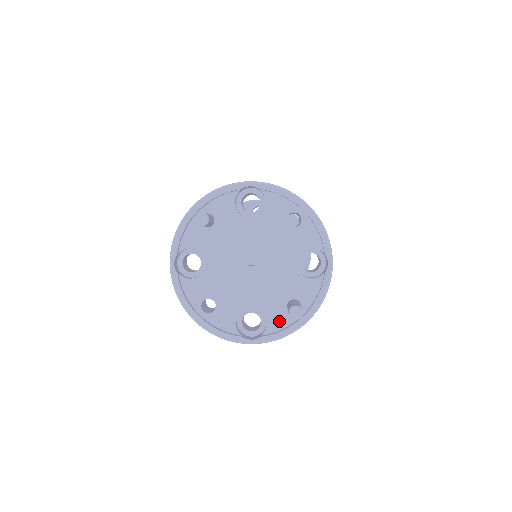
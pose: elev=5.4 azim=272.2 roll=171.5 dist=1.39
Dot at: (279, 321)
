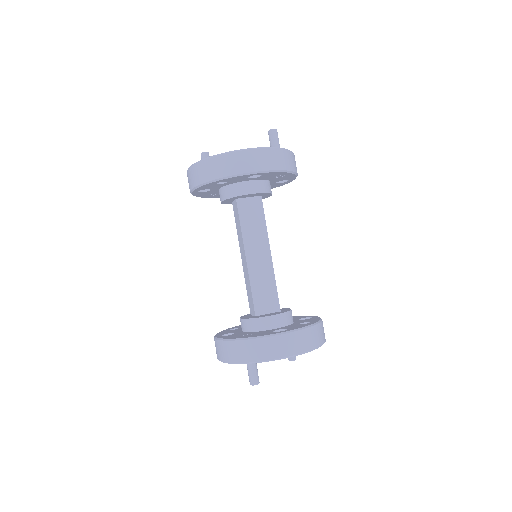
Dot at: occluded
